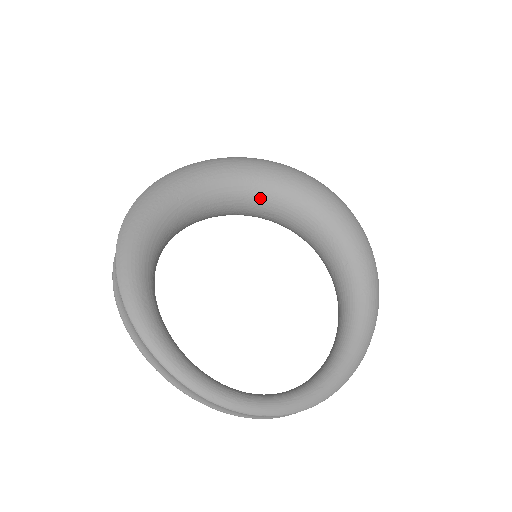
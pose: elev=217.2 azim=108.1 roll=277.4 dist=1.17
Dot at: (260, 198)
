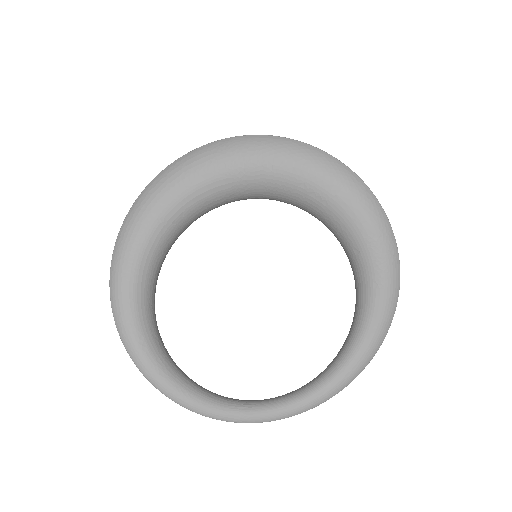
Dot at: (251, 190)
